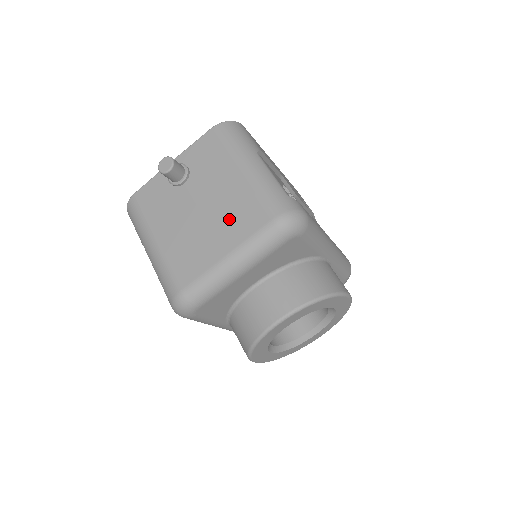
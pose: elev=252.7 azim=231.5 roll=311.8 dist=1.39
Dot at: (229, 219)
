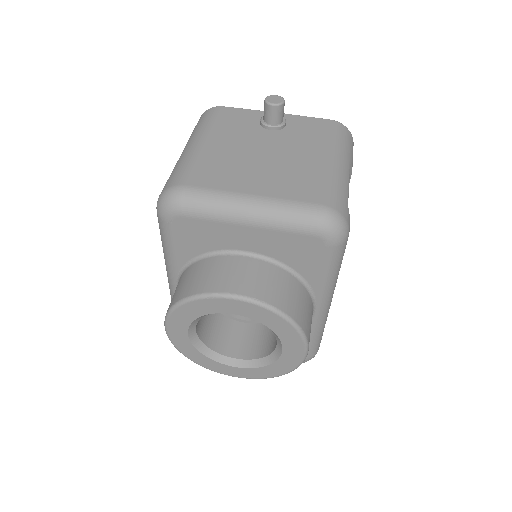
Dot at: (283, 176)
